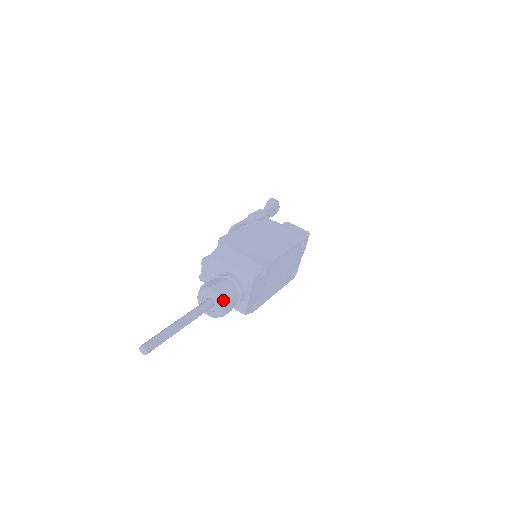
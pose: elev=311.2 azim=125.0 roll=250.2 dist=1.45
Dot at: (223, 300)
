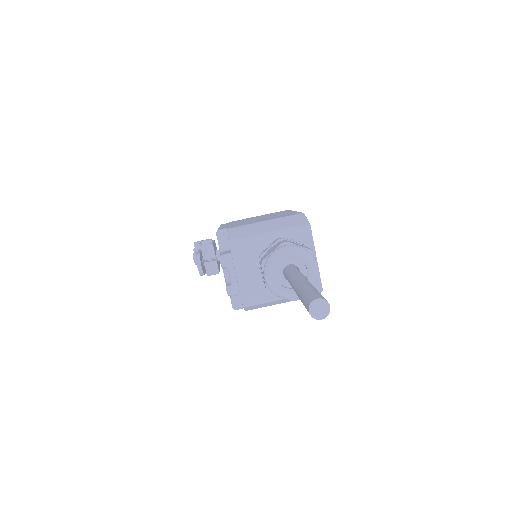
Dot at: (308, 251)
